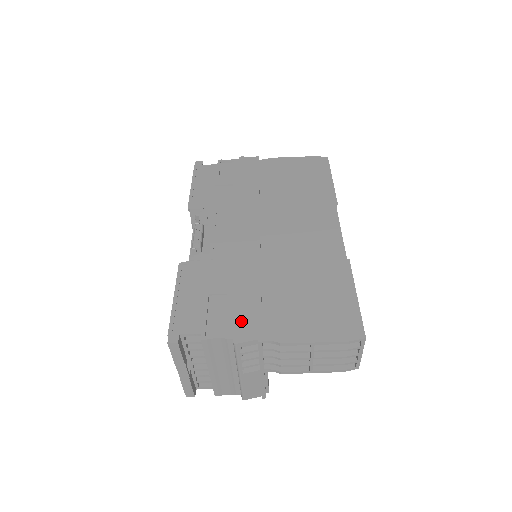
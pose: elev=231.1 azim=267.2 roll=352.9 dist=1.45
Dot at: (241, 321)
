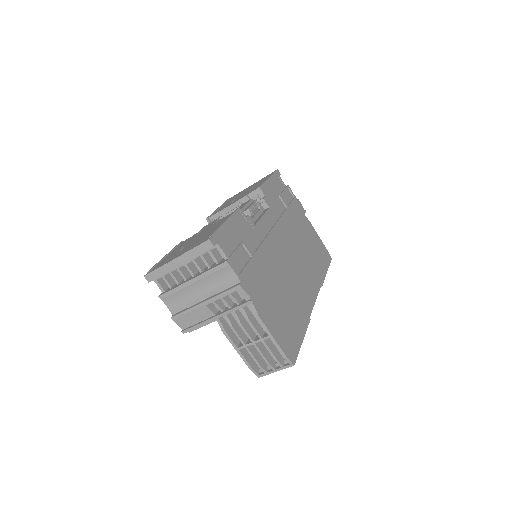
Dot at: (250, 279)
